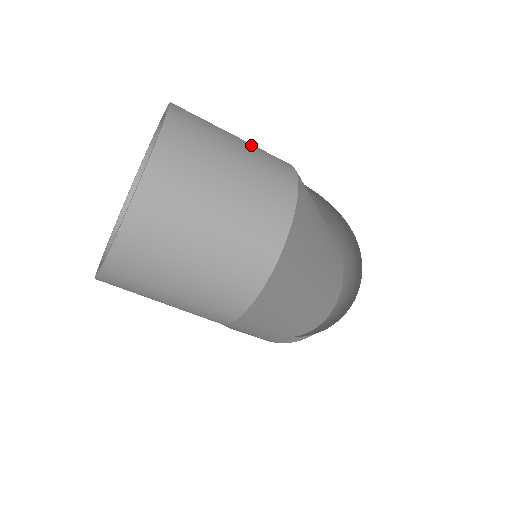
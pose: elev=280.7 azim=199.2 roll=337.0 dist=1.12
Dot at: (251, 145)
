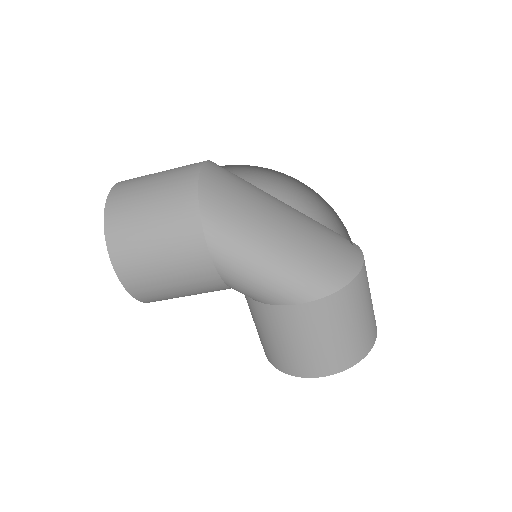
Dot at: occluded
